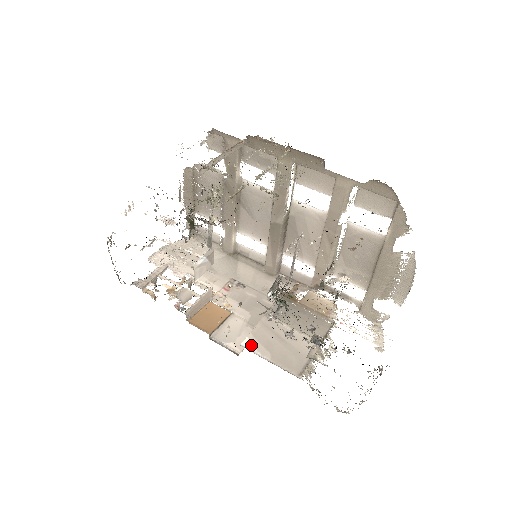
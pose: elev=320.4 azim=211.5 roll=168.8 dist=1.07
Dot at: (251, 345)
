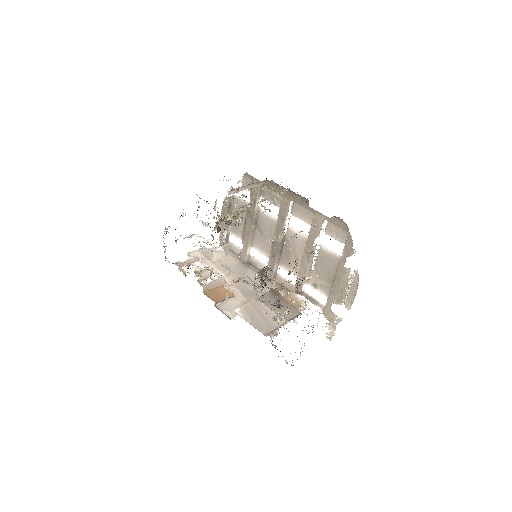
Dot at: (240, 312)
